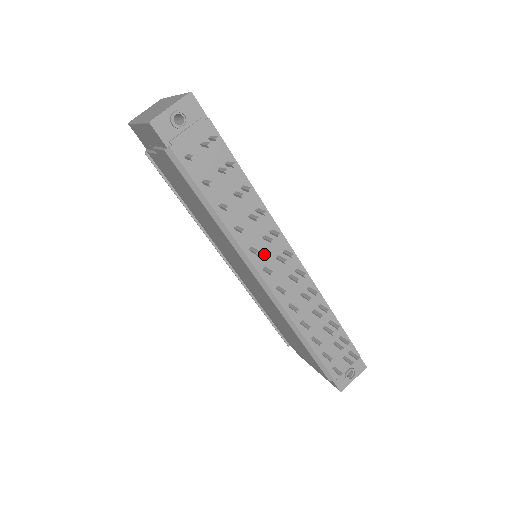
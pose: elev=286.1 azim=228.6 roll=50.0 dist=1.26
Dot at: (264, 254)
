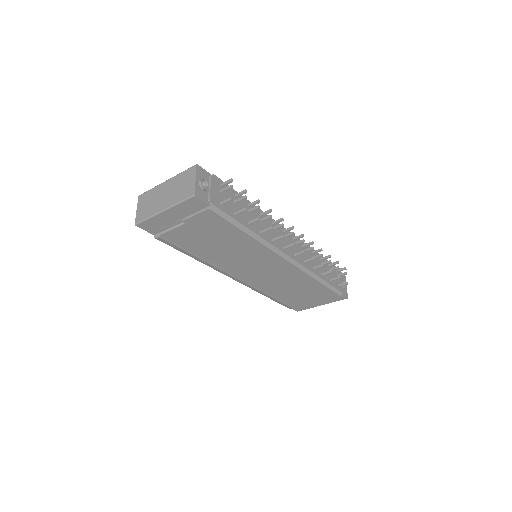
Dot at: (278, 240)
